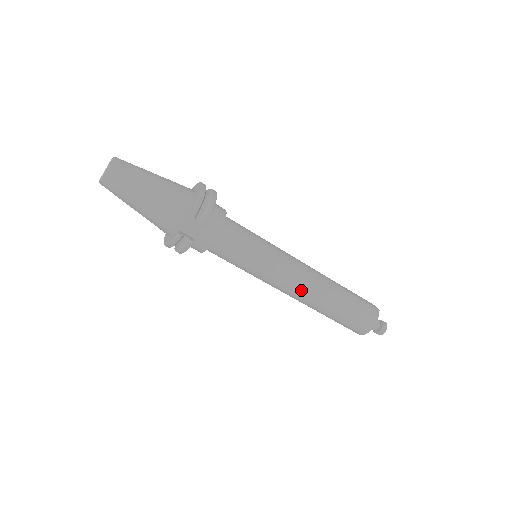
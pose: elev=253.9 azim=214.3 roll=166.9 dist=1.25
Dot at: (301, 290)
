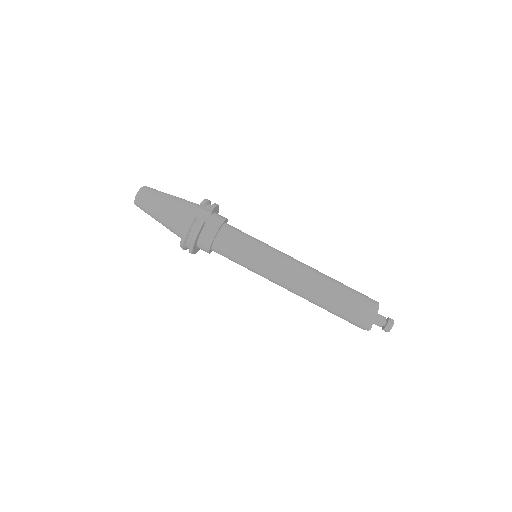
Dot at: (299, 272)
